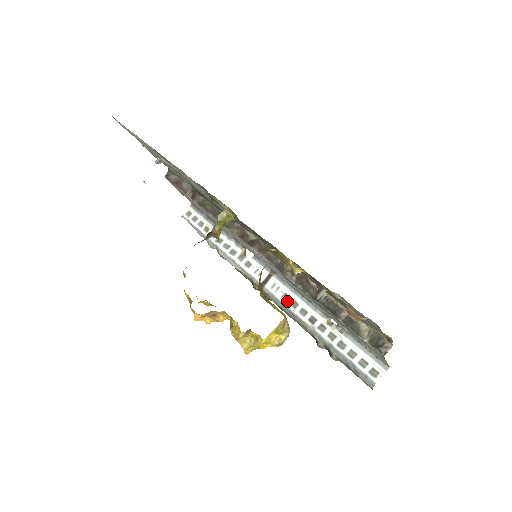
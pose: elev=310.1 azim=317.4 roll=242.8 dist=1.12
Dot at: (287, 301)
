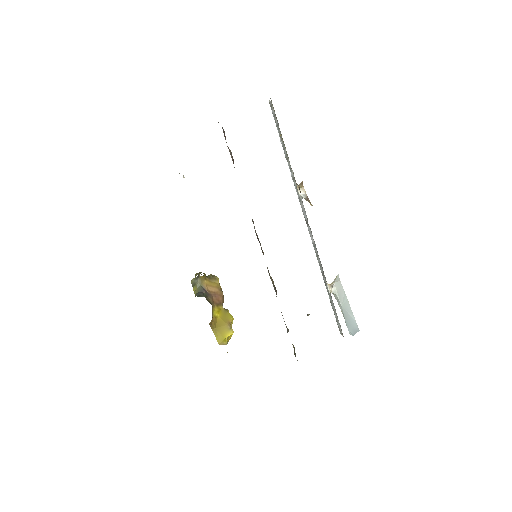
Dot at: (315, 249)
